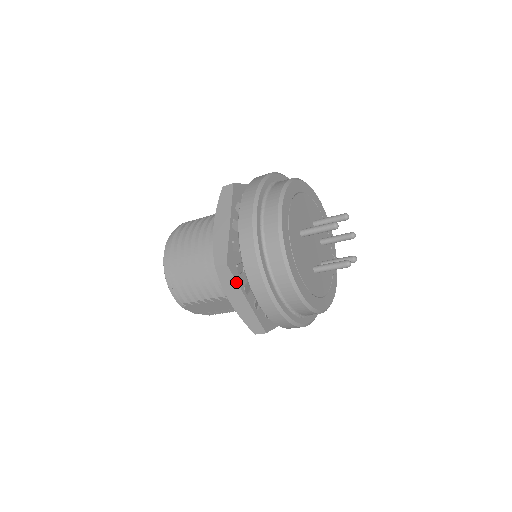
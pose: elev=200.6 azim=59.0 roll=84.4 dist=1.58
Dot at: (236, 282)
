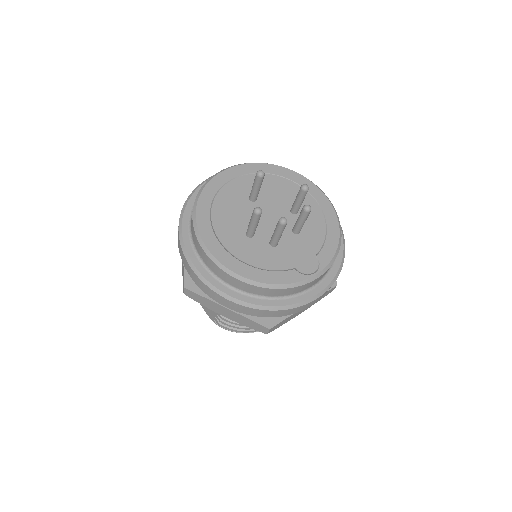
Dot at: occluded
